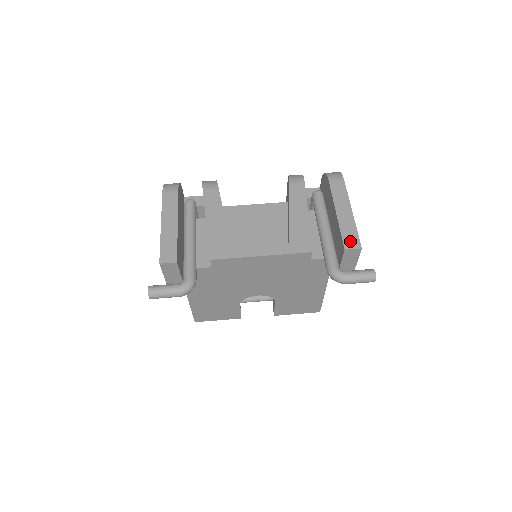
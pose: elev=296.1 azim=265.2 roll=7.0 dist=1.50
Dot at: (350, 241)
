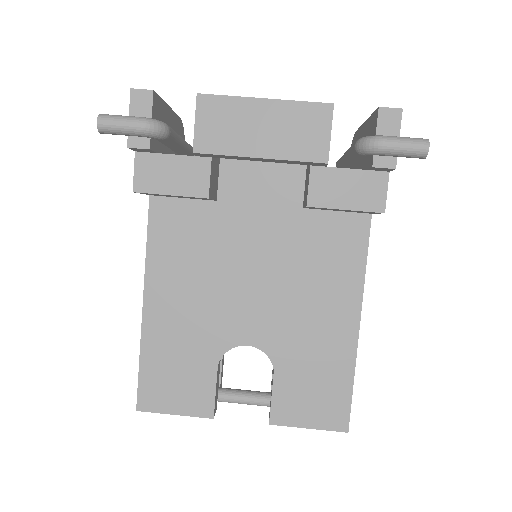
Dot at: occluded
